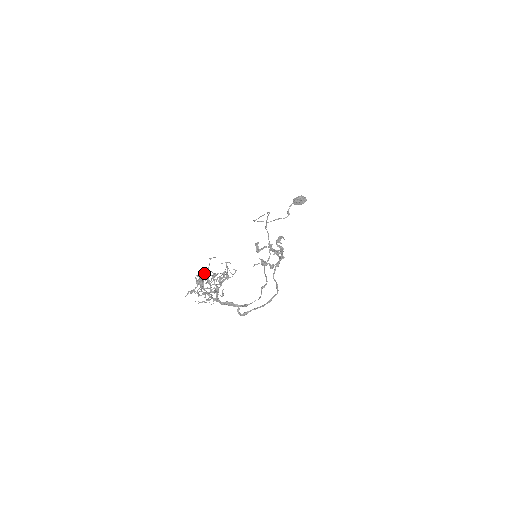
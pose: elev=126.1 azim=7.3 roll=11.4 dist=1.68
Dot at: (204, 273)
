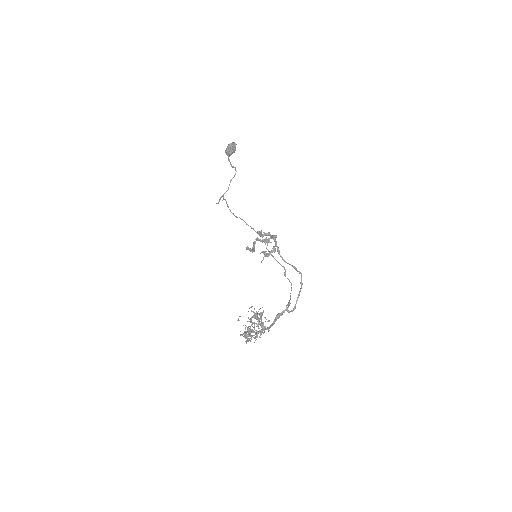
Dot at: (245, 334)
